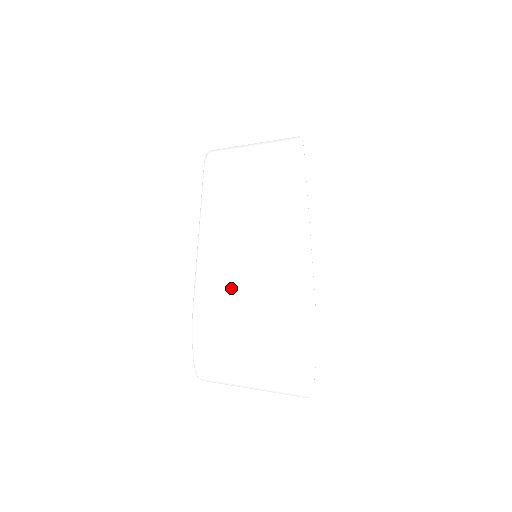
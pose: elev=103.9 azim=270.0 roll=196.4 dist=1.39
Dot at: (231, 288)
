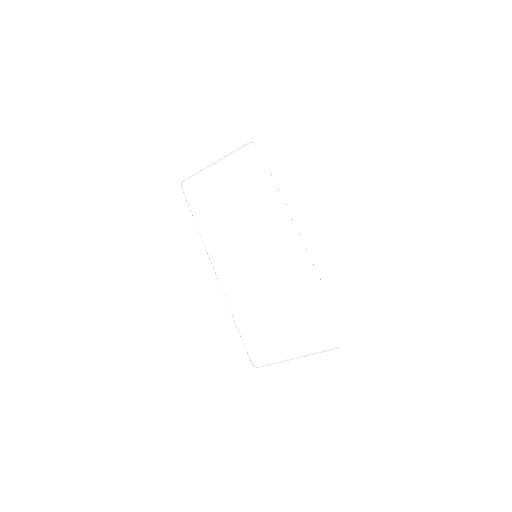
Dot at: (259, 301)
